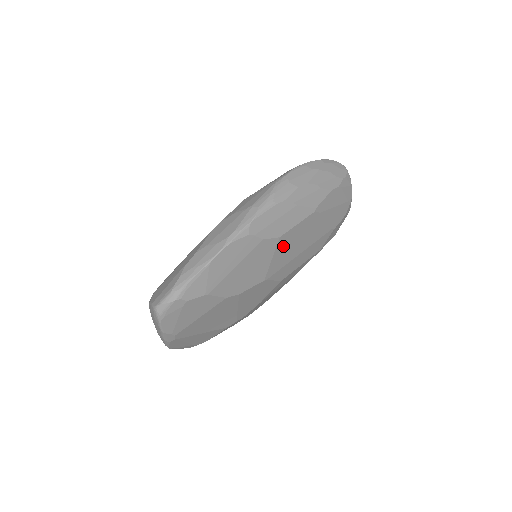
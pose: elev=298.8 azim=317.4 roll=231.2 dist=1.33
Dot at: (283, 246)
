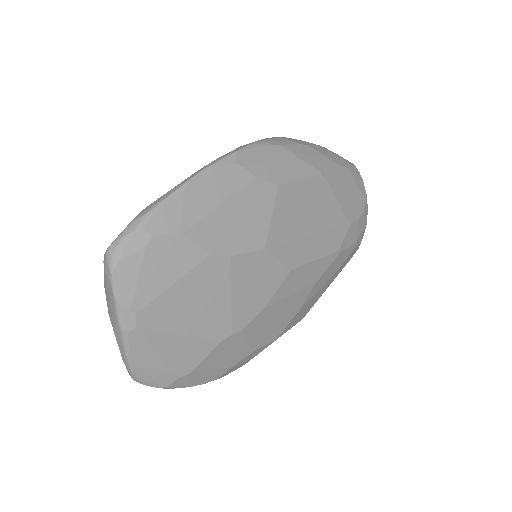
Dot at: (285, 204)
